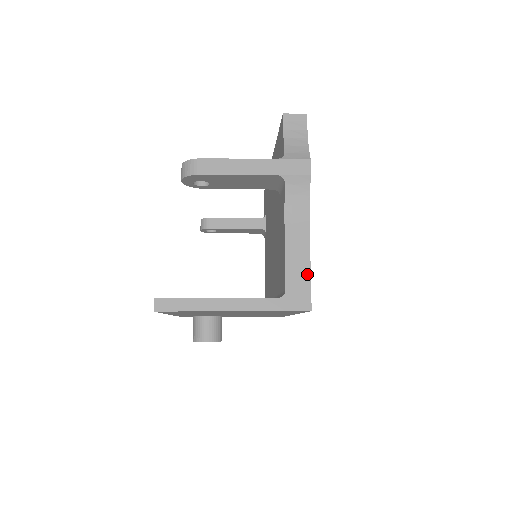
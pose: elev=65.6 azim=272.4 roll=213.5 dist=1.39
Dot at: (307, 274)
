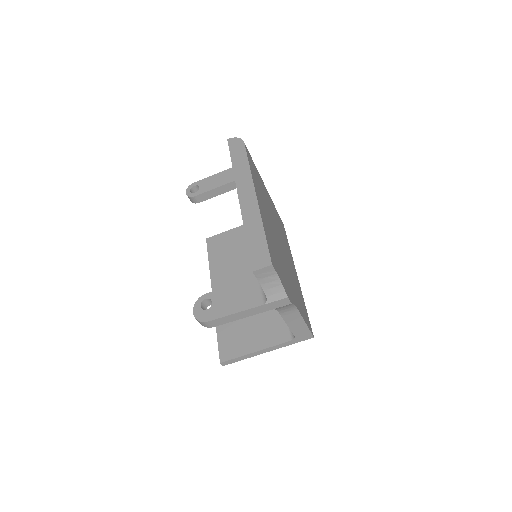
Dot at: (306, 328)
